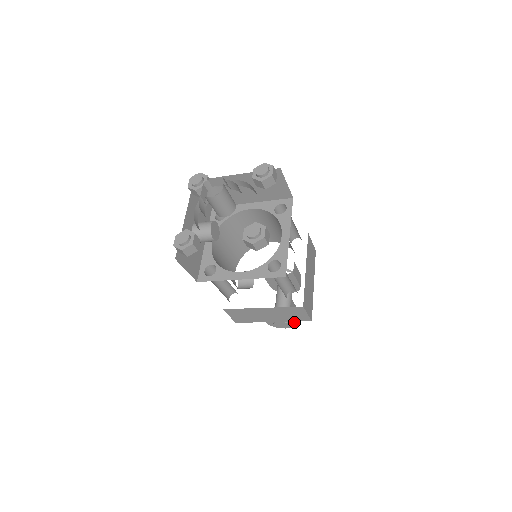
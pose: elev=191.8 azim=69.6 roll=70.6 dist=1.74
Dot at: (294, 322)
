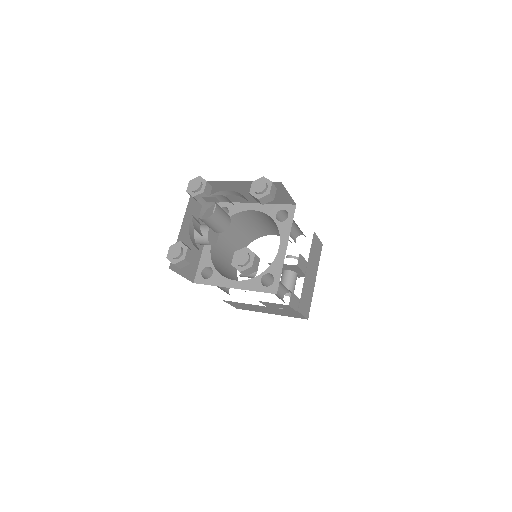
Dot at: occluded
